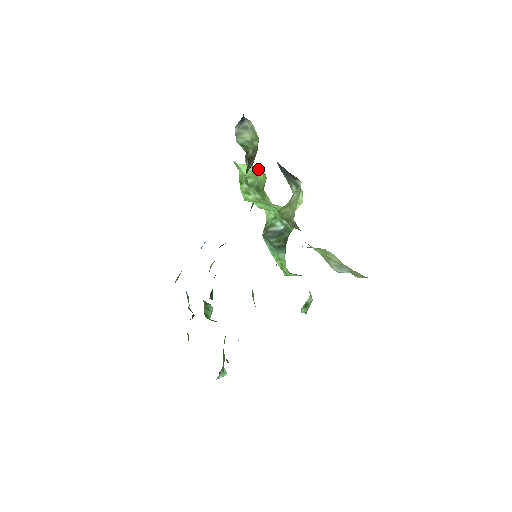
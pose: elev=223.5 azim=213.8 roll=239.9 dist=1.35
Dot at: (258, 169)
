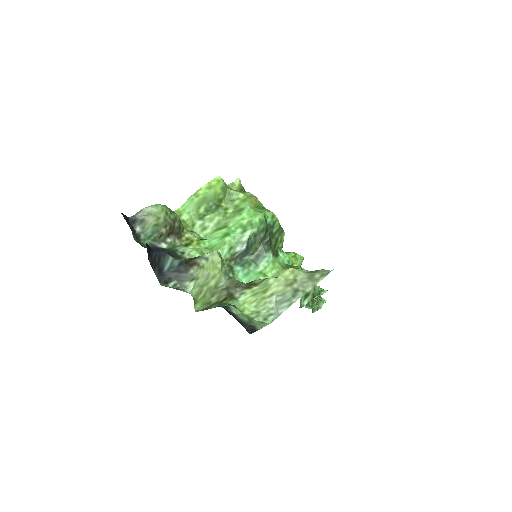
Dot at: (202, 191)
